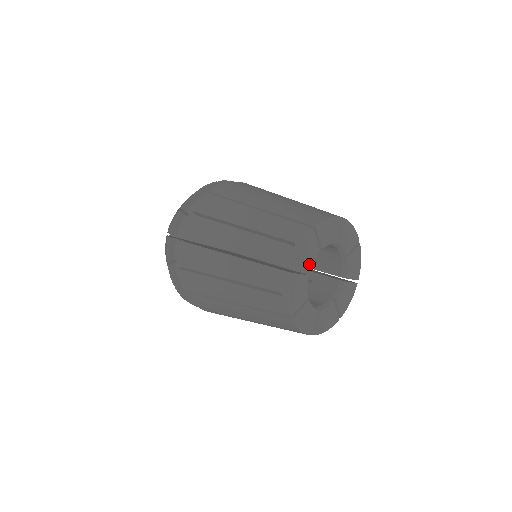
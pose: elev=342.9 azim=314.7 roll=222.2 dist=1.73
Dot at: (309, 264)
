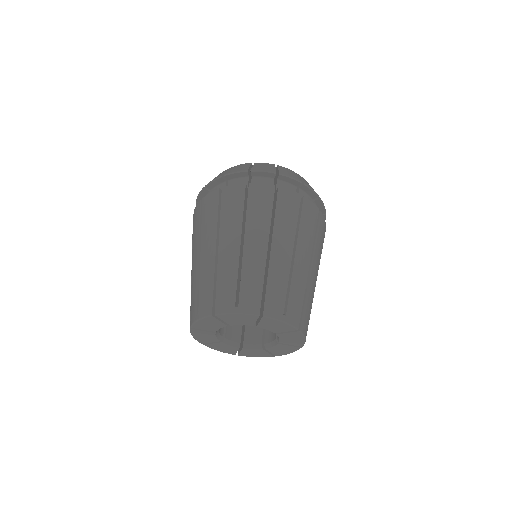
Dot at: (214, 329)
